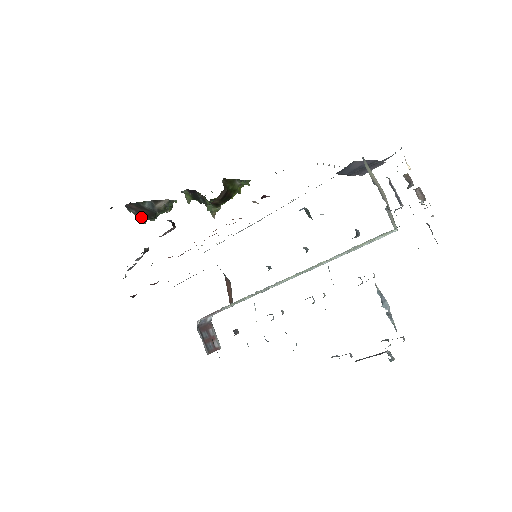
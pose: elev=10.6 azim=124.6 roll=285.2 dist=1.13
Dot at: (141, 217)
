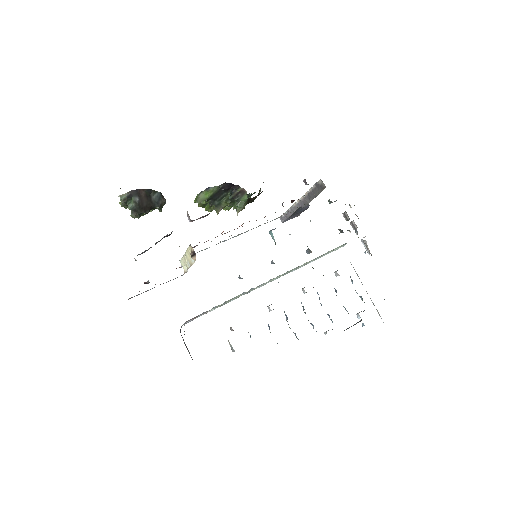
Dot at: (138, 208)
